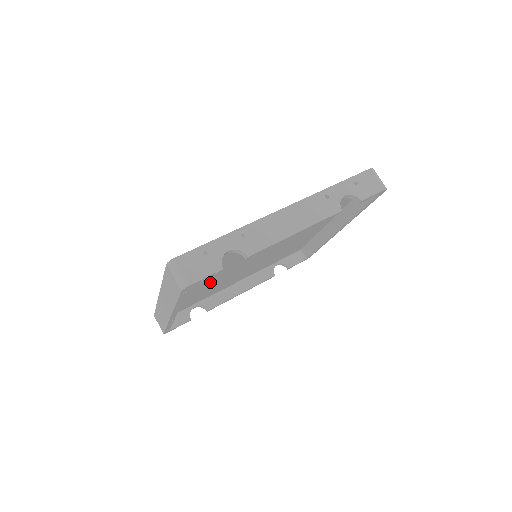
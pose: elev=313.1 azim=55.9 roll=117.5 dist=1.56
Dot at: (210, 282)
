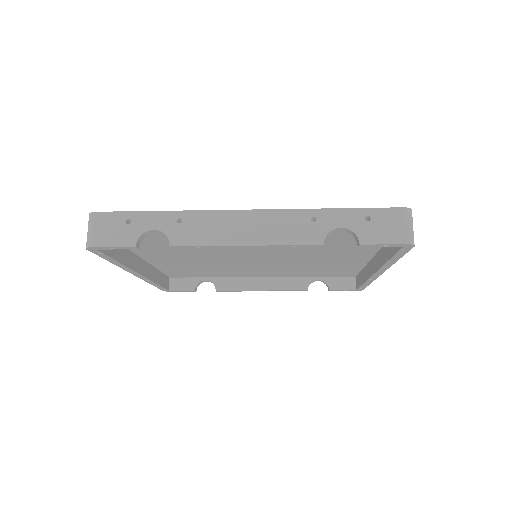
Dot at: (197, 260)
